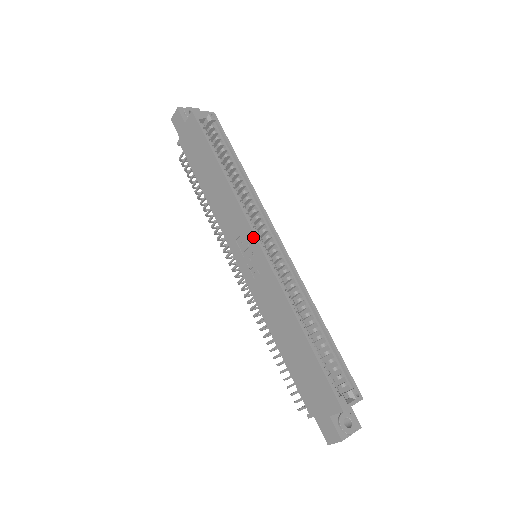
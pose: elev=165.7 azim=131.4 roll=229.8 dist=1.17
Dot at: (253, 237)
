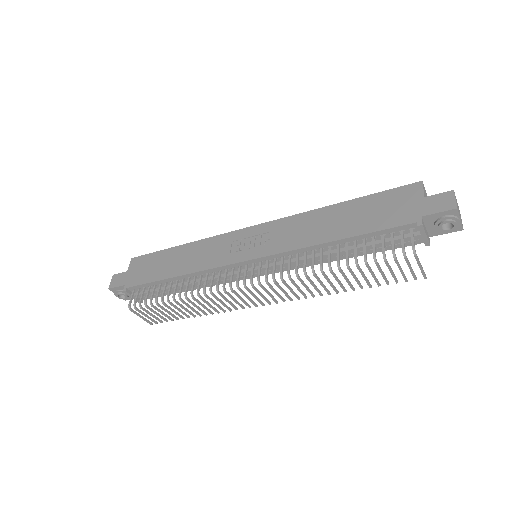
Dot at: (243, 230)
